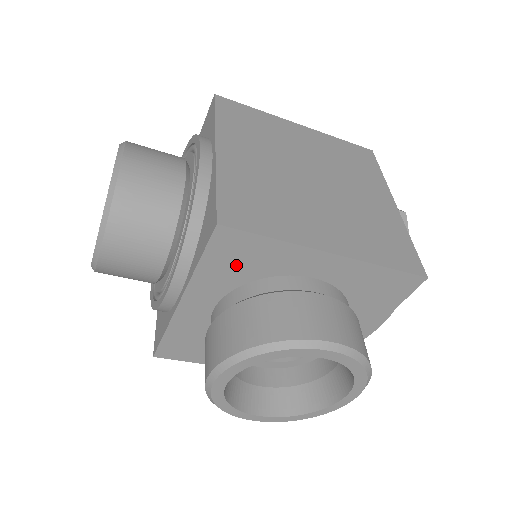
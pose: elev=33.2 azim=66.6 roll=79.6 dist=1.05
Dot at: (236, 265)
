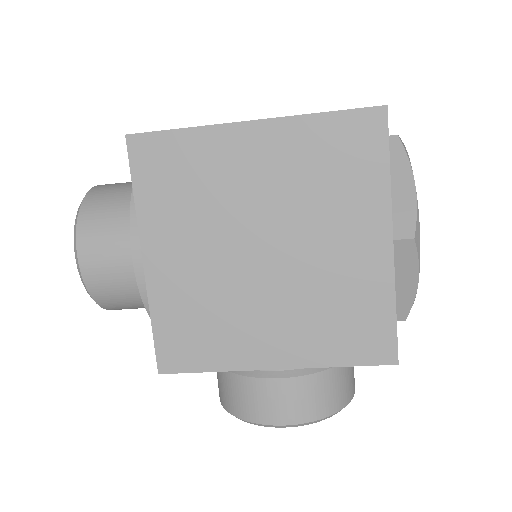
Dot at: occluded
